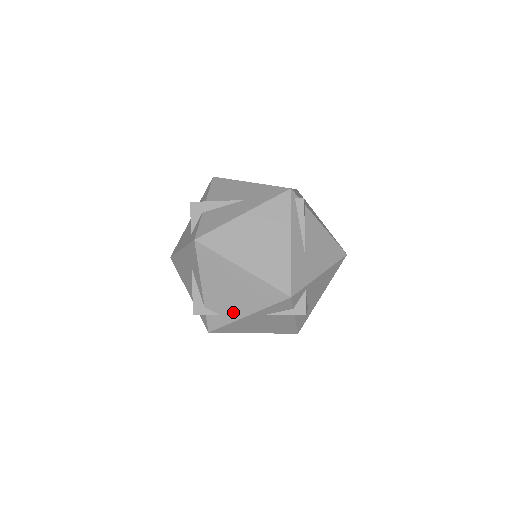
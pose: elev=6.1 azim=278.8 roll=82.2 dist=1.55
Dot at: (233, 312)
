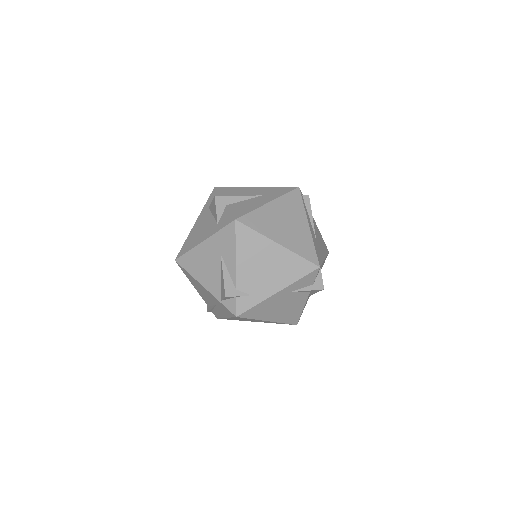
Dot at: (264, 290)
